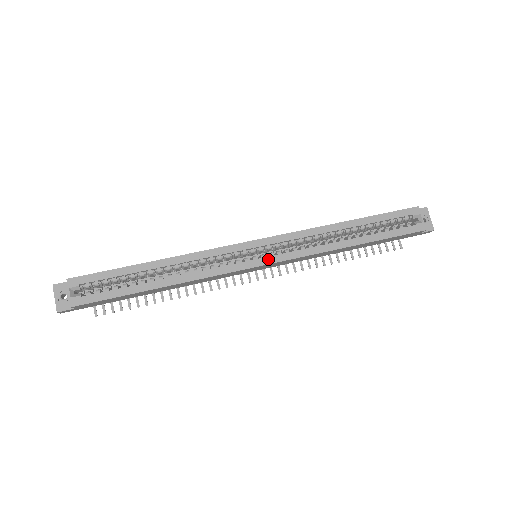
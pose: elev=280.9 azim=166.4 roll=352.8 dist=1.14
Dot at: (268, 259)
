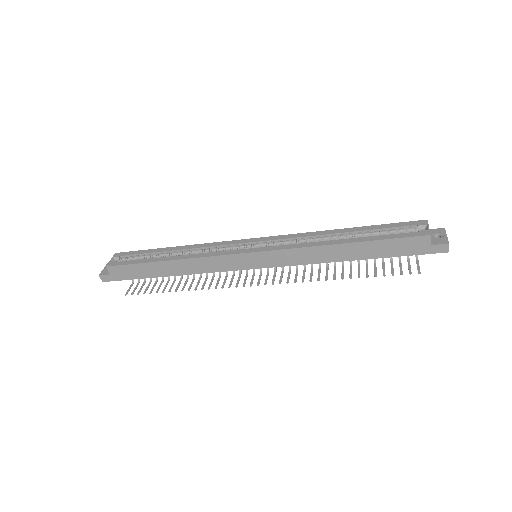
Dot at: (258, 249)
